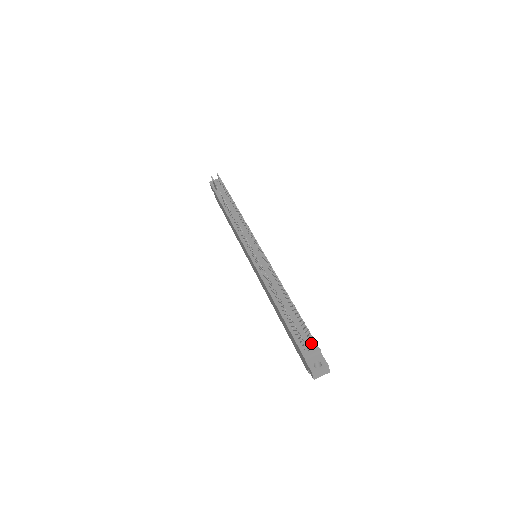
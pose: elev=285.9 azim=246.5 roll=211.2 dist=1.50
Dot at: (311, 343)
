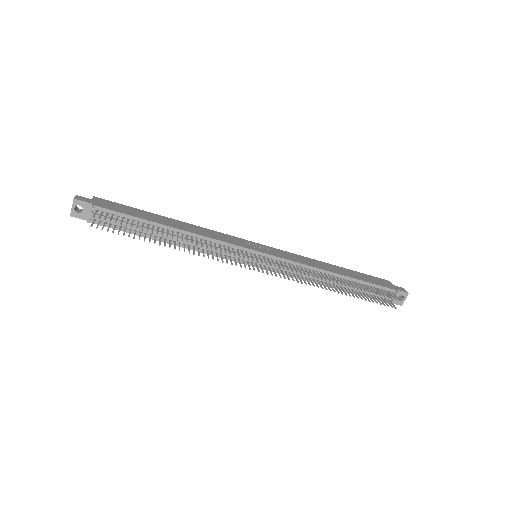
Dot at: (387, 292)
